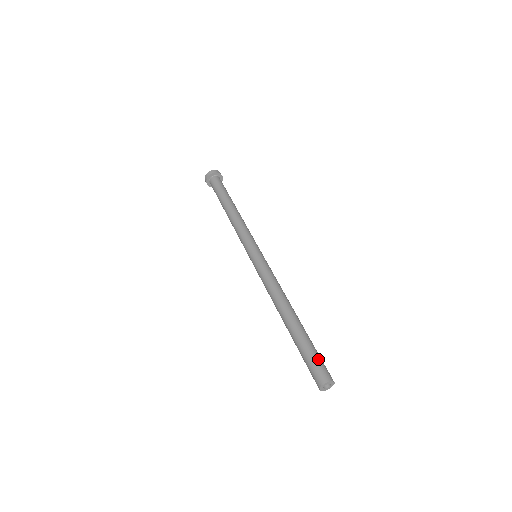
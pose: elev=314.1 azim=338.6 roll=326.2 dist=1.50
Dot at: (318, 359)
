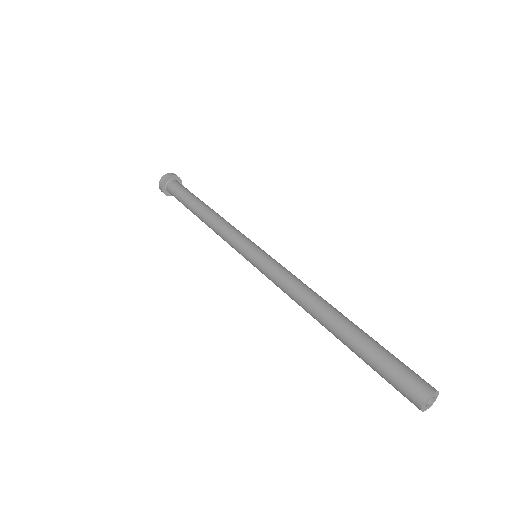
Dot at: (406, 366)
